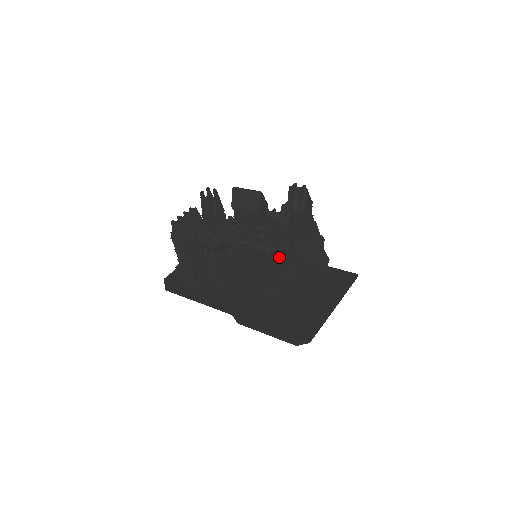
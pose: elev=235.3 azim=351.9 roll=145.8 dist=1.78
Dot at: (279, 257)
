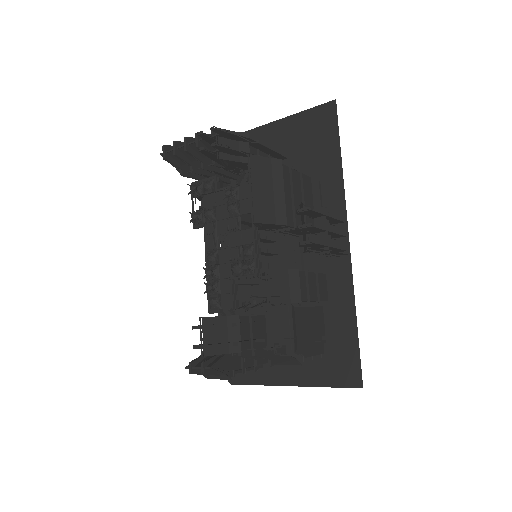
Dot at: (339, 244)
